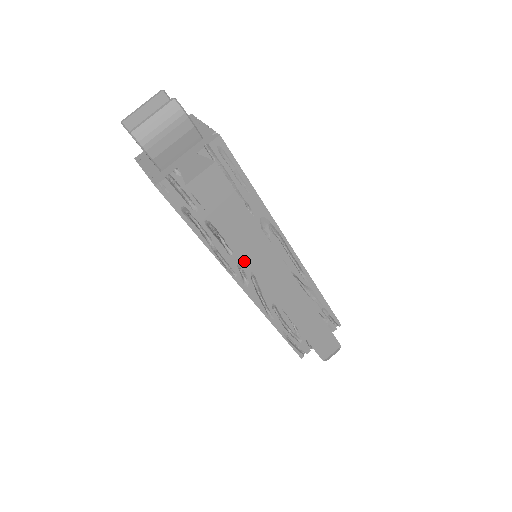
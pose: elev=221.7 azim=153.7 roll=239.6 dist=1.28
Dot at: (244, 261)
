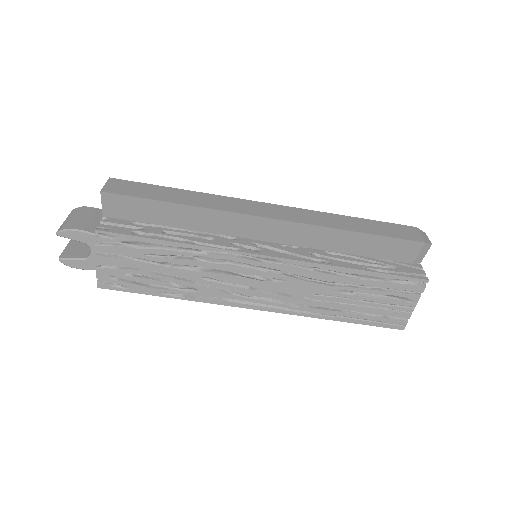
Dot at: (233, 240)
